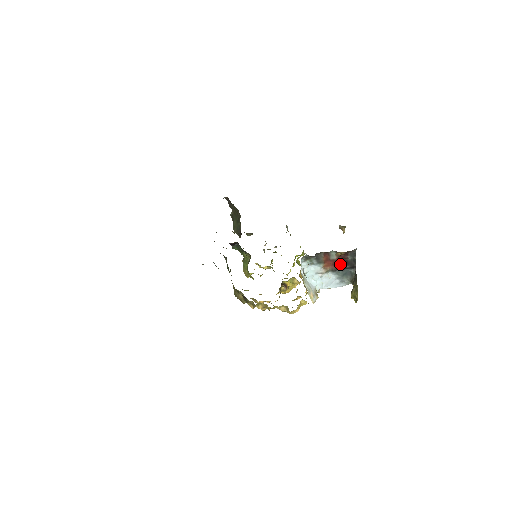
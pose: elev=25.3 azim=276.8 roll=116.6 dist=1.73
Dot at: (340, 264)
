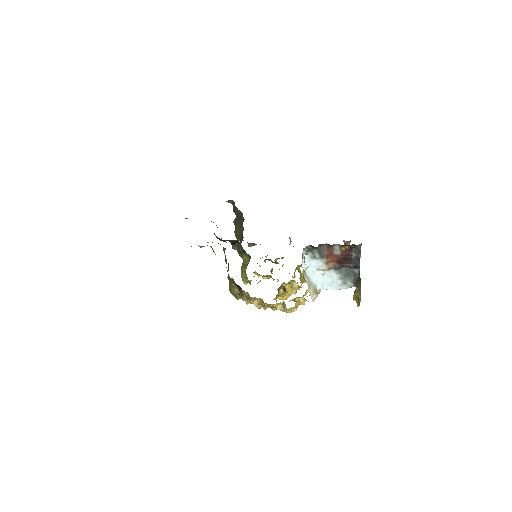
Dot at: (343, 261)
